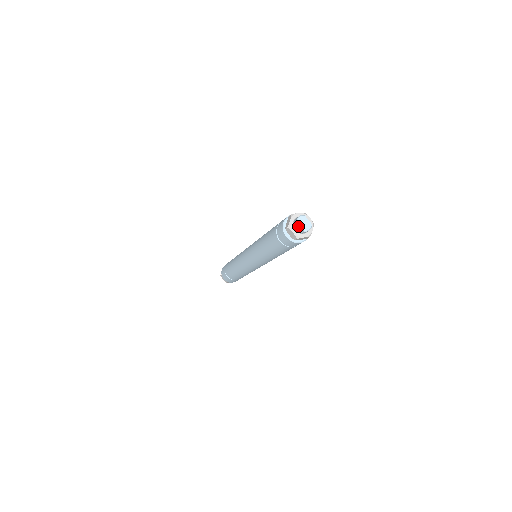
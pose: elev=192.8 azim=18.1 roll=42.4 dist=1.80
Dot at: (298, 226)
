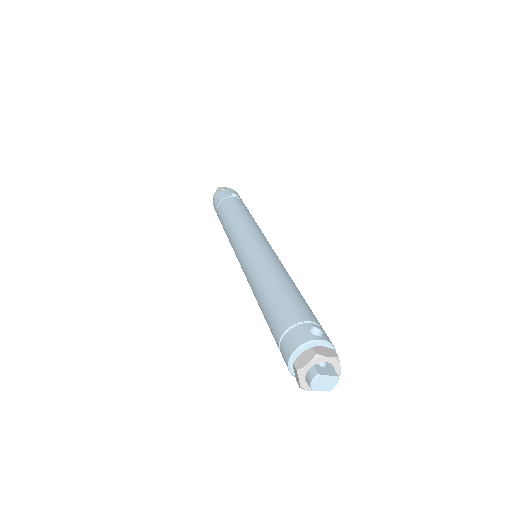
Dot at: (316, 387)
